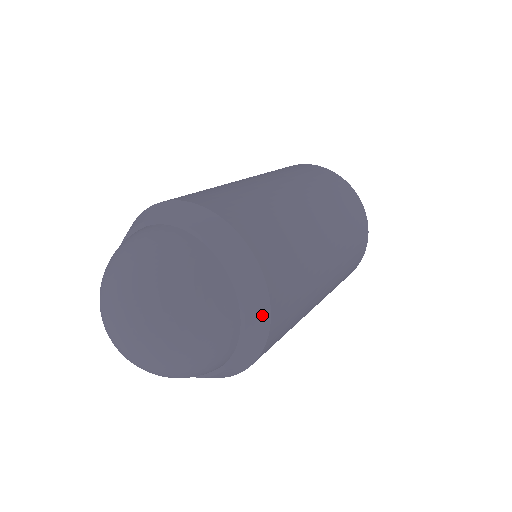
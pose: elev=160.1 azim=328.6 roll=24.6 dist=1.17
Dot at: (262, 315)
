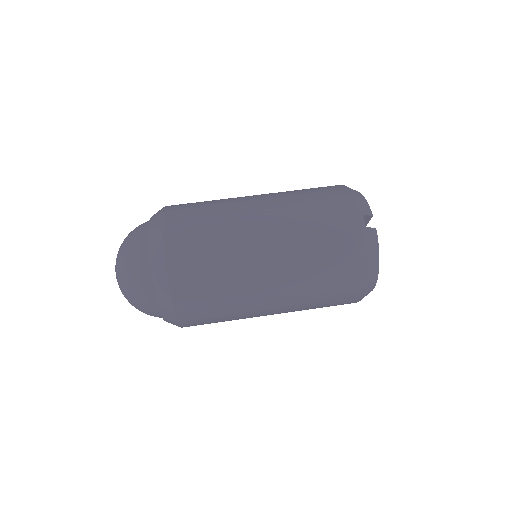
Dot at: (162, 273)
